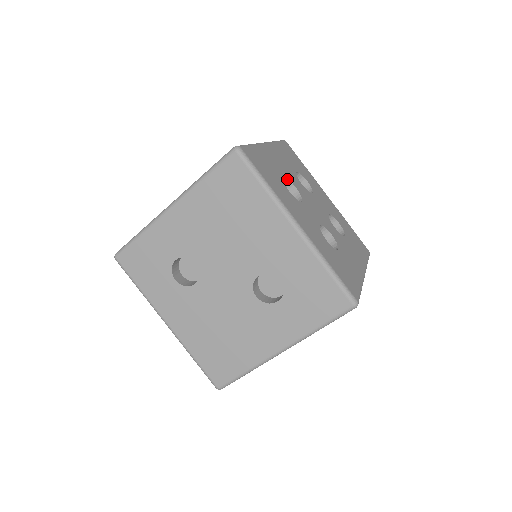
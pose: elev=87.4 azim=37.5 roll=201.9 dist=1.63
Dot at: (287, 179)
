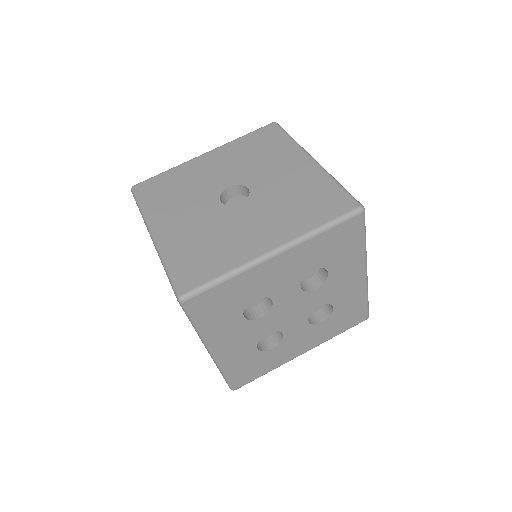
Dot at: (264, 296)
